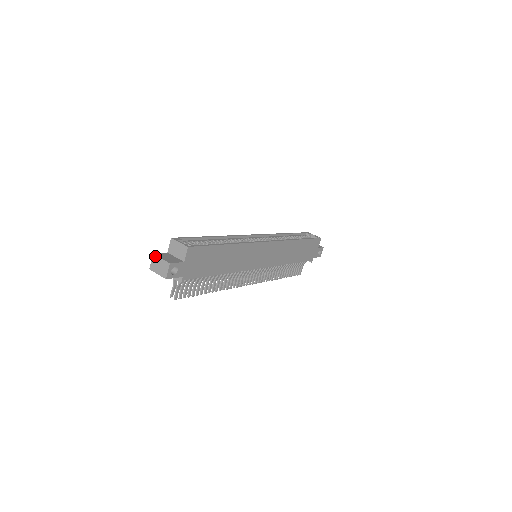
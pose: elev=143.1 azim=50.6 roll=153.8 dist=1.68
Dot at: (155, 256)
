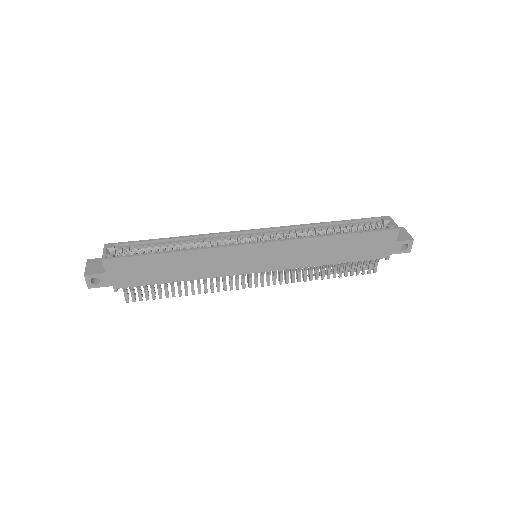
Dot at: (87, 262)
